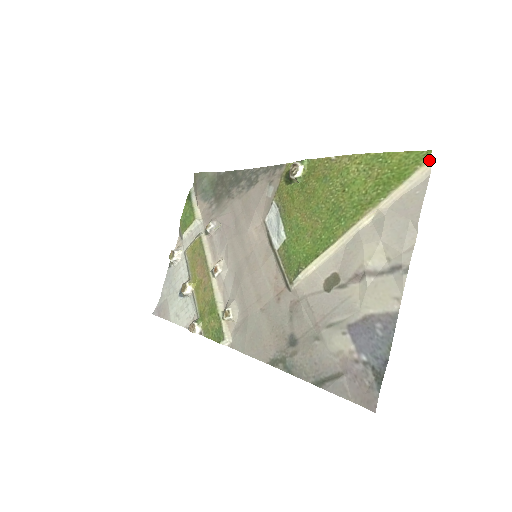
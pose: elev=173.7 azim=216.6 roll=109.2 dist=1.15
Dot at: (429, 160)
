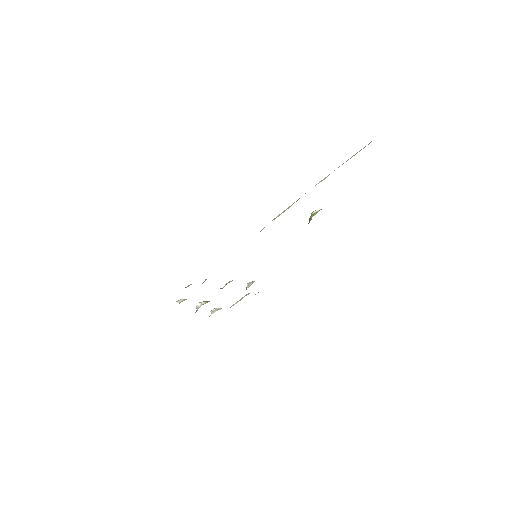
Dot at: occluded
